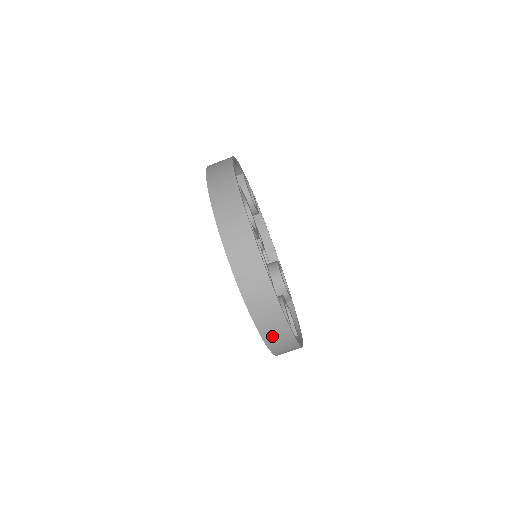
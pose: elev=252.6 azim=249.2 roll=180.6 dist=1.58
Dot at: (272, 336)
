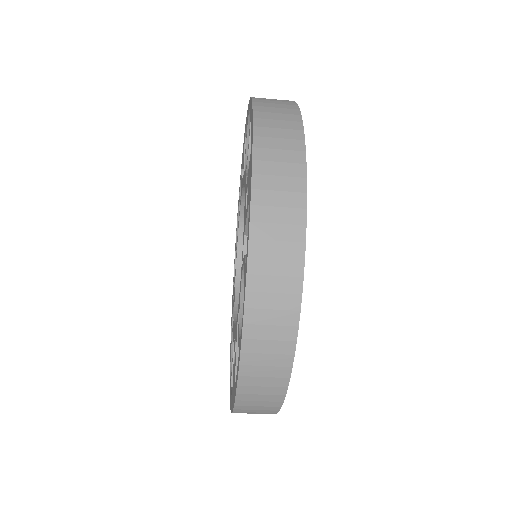
Dot at: occluded
